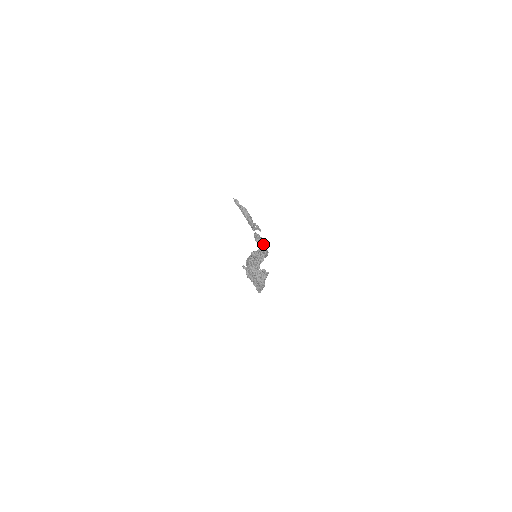
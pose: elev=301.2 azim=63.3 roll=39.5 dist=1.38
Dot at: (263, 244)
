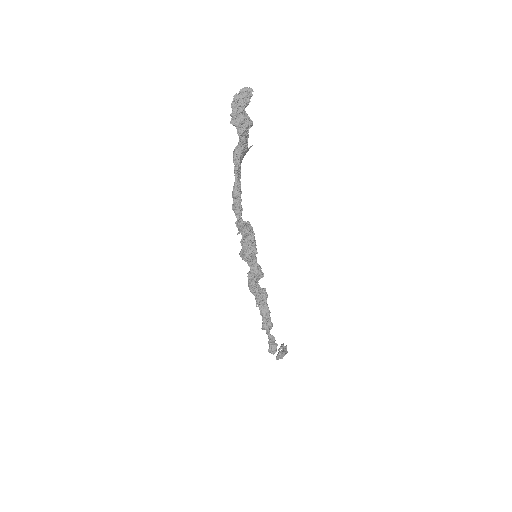
Dot at: occluded
